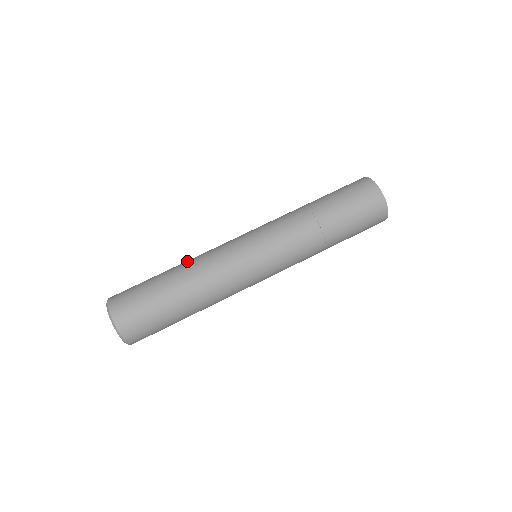
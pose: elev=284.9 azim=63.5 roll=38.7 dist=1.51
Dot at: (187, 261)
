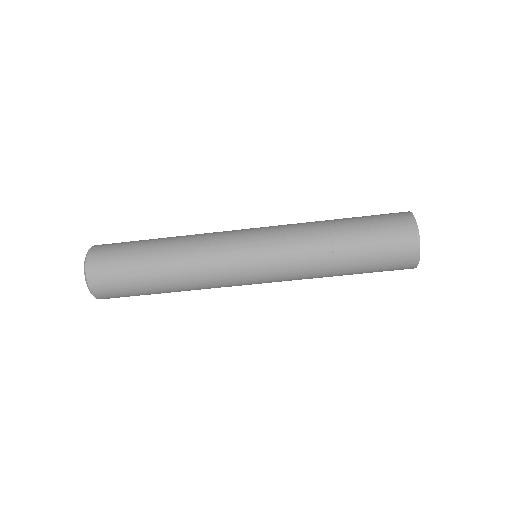
Dot at: (181, 274)
